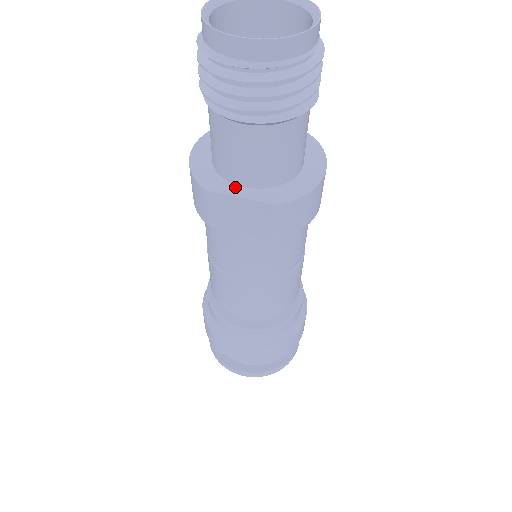
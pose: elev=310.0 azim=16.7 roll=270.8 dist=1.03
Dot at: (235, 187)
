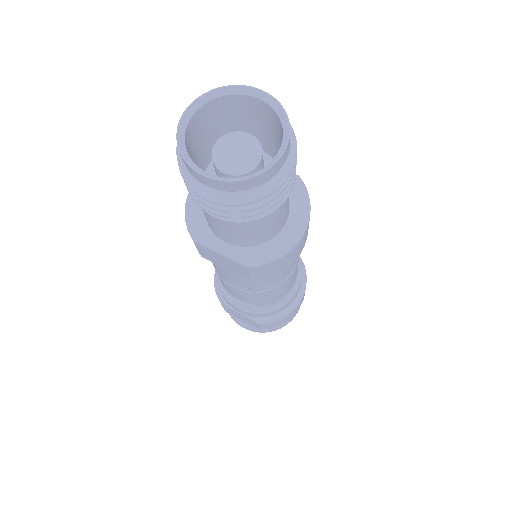
Dot at: (219, 241)
